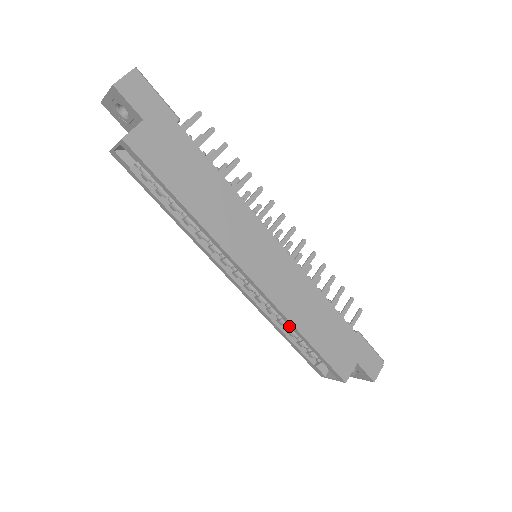
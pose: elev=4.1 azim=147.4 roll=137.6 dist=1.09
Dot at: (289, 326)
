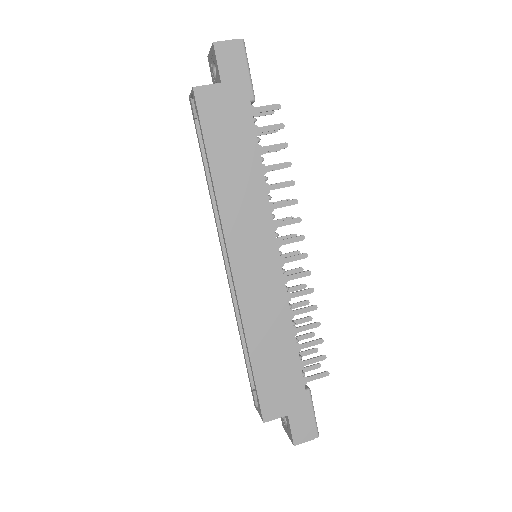
Dot at: occluded
